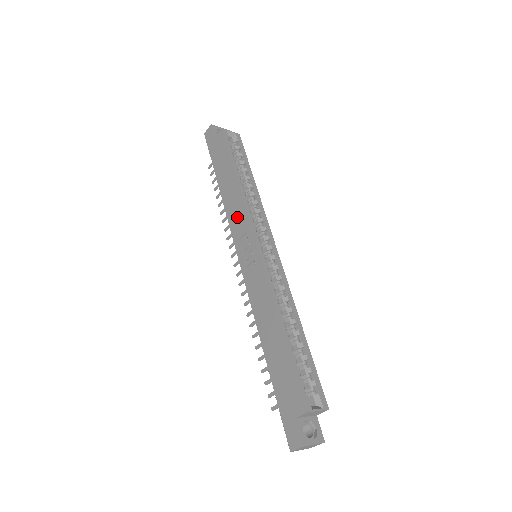
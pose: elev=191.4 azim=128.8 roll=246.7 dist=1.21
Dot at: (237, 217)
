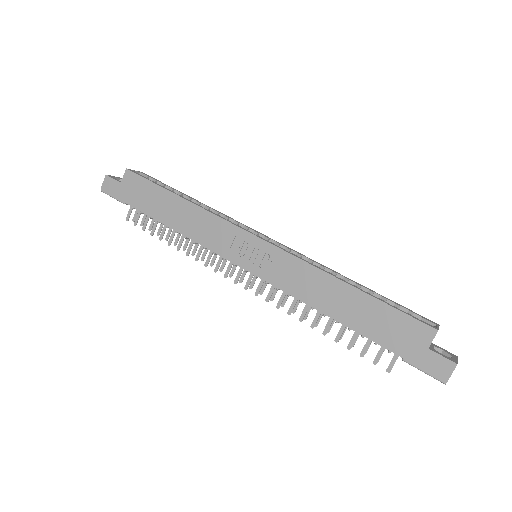
Dot at: (211, 232)
